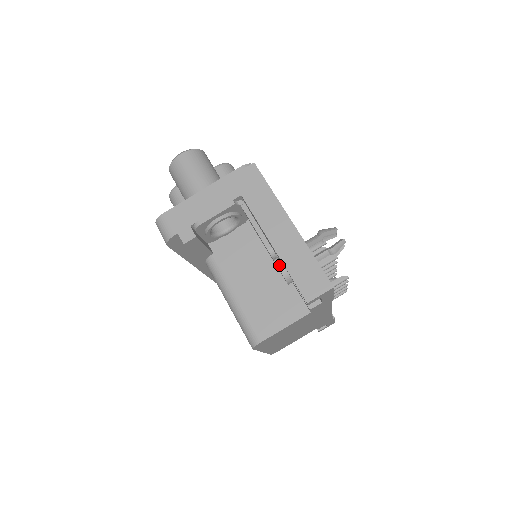
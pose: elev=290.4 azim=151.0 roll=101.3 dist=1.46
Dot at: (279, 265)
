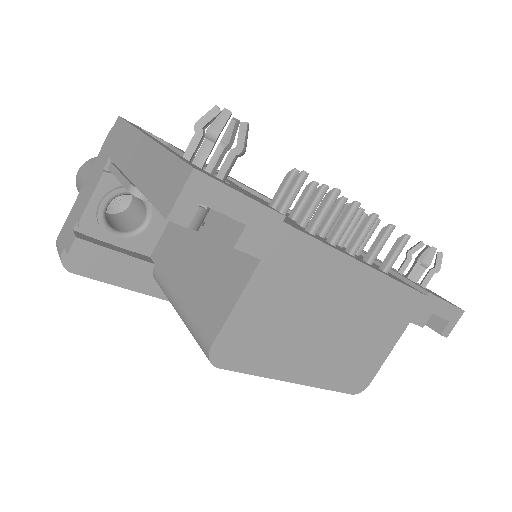
Dot at: occluded
